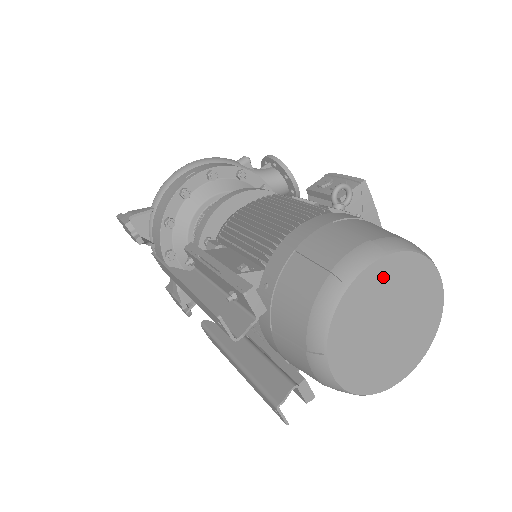
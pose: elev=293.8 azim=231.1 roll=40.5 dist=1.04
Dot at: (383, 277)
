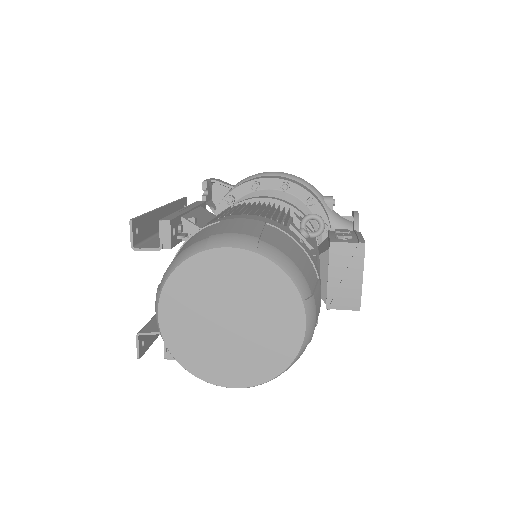
Dot at: (242, 269)
